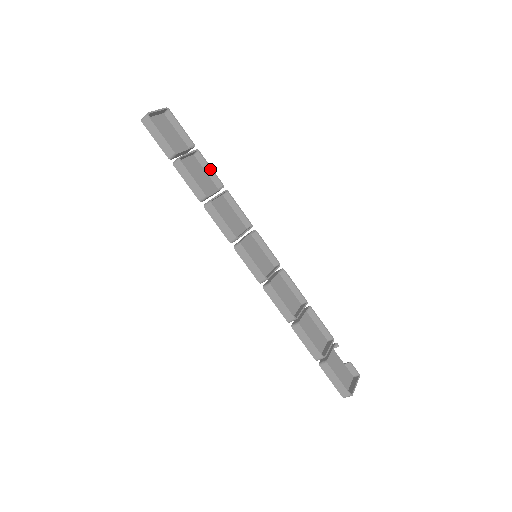
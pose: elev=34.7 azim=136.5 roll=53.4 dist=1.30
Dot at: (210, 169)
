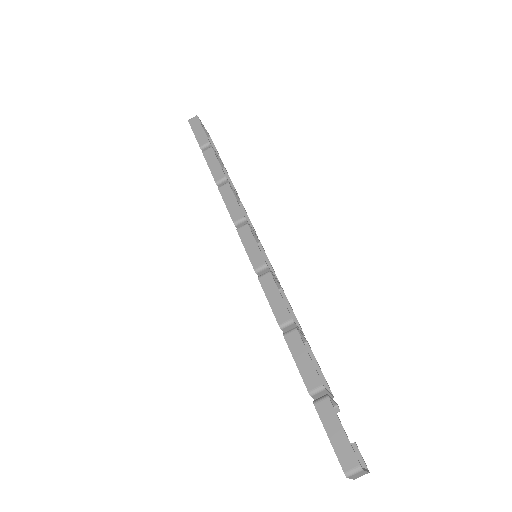
Dot at: (231, 184)
